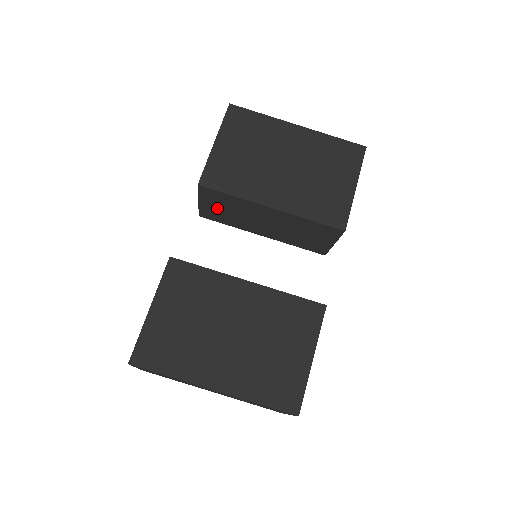
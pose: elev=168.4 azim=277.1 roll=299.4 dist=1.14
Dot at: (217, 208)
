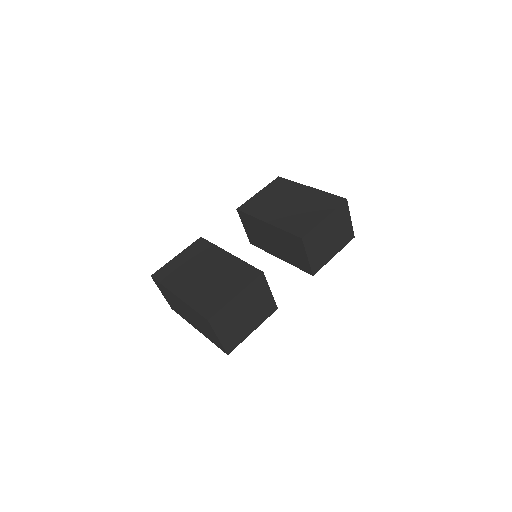
Dot at: (252, 231)
